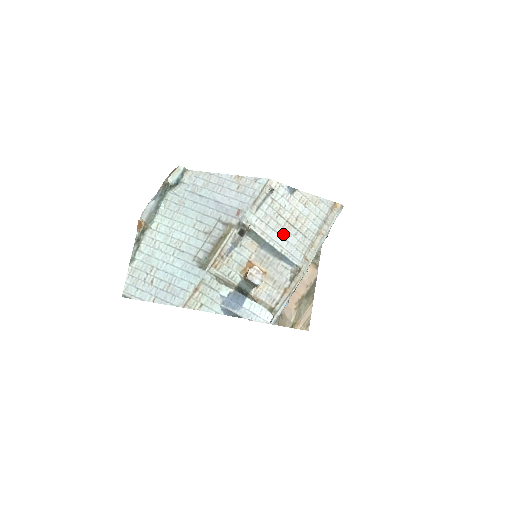
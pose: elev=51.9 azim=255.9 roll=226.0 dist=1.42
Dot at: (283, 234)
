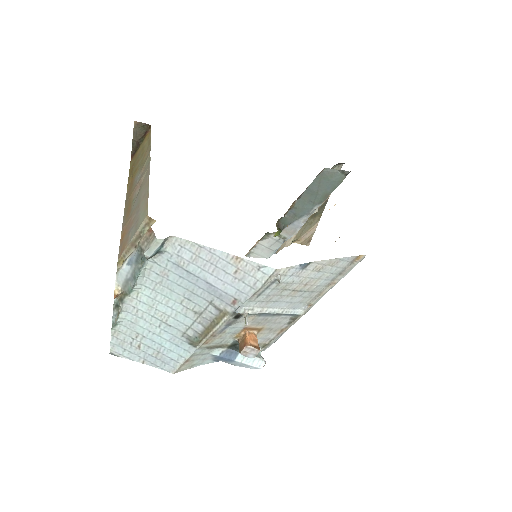
Dot at: (287, 300)
